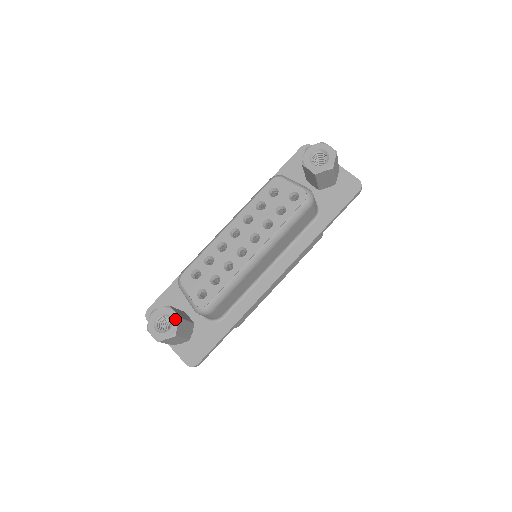
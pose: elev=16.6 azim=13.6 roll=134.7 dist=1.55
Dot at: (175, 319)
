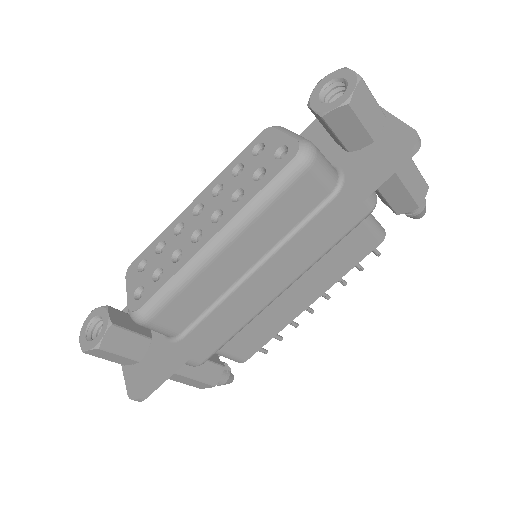
Dot at: (105, 324)
